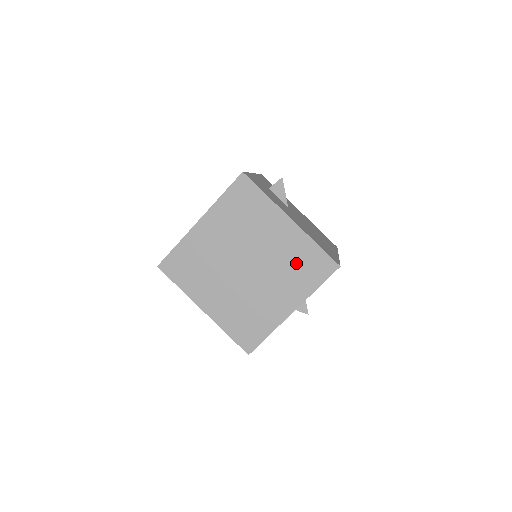
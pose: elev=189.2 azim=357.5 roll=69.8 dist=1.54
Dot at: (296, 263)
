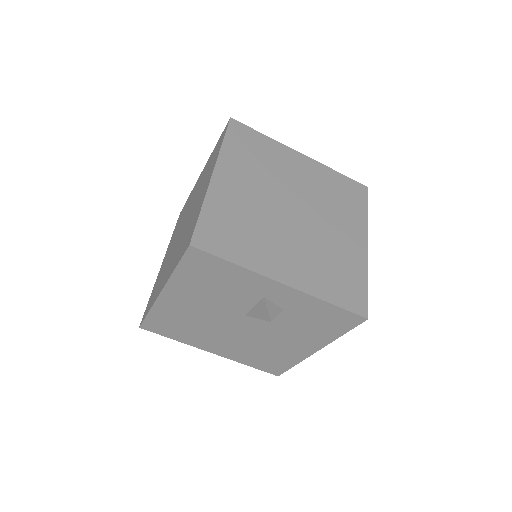
Dot at: (336, 266)
